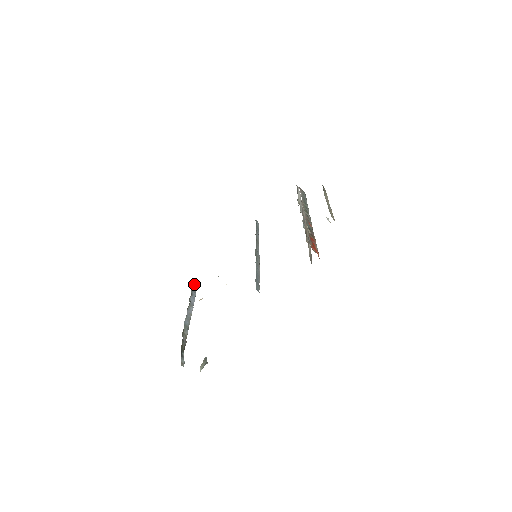
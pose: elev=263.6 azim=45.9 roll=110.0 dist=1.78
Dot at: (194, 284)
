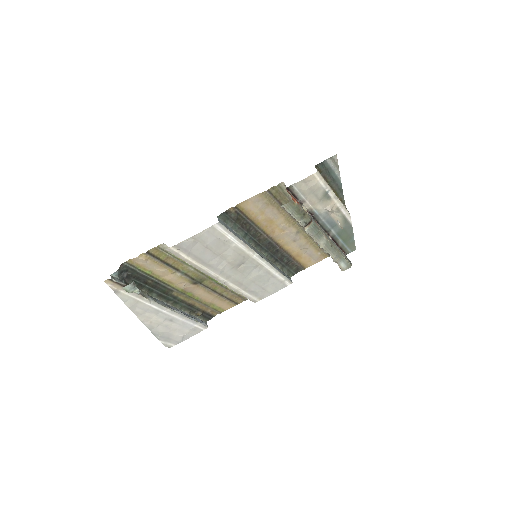
Dot at: (201, 320)
